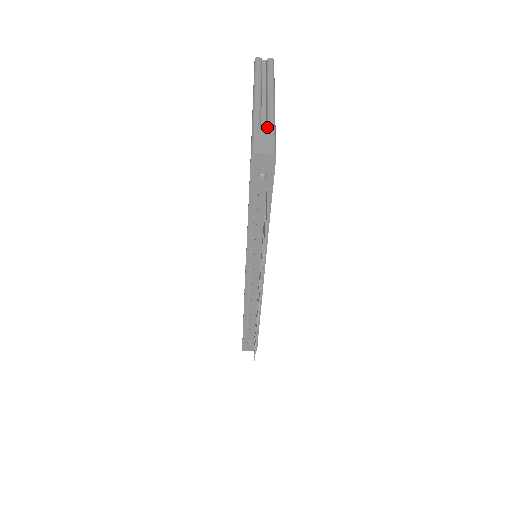
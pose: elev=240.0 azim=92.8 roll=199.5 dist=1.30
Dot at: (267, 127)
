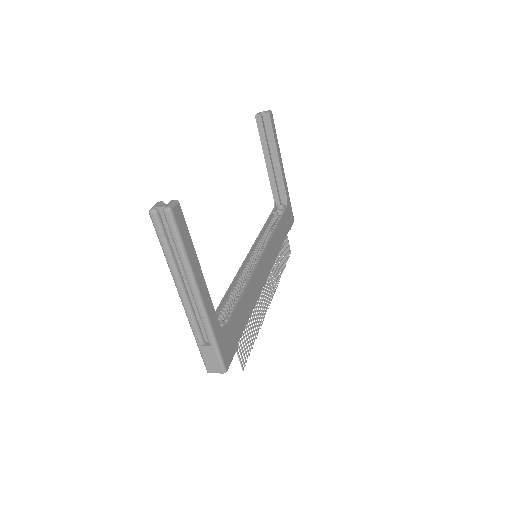
Dot at: (208, 340)
